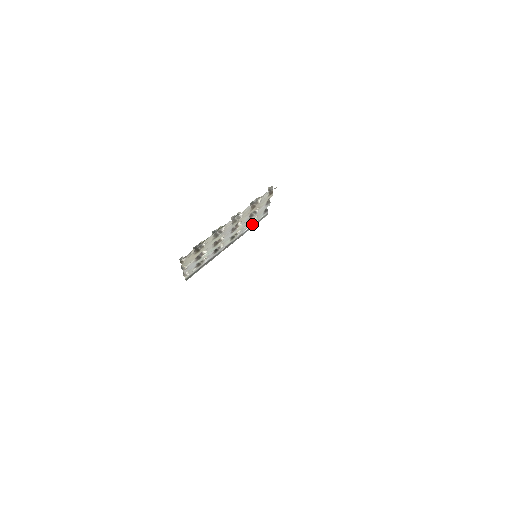
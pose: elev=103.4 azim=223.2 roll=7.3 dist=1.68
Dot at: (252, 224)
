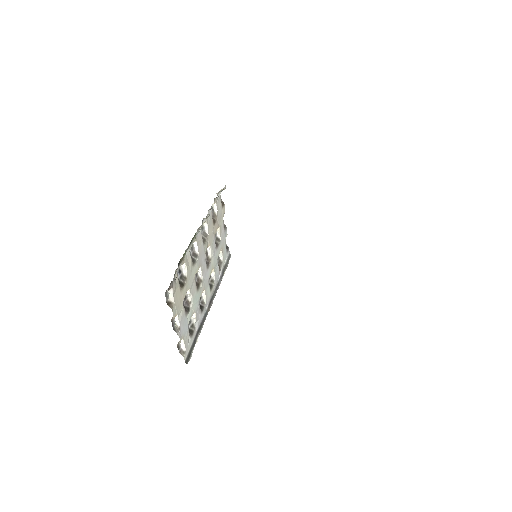
Dot at: (221, 268)
